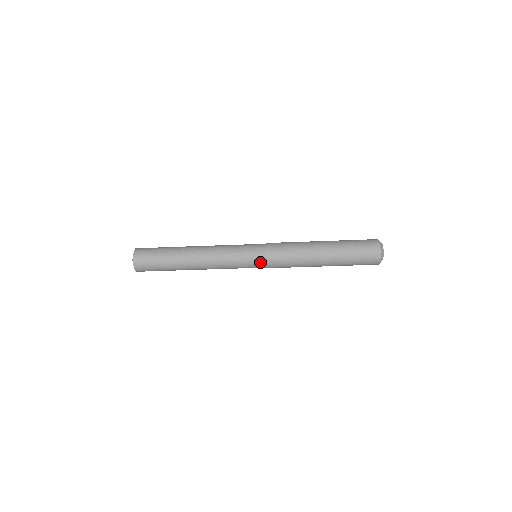
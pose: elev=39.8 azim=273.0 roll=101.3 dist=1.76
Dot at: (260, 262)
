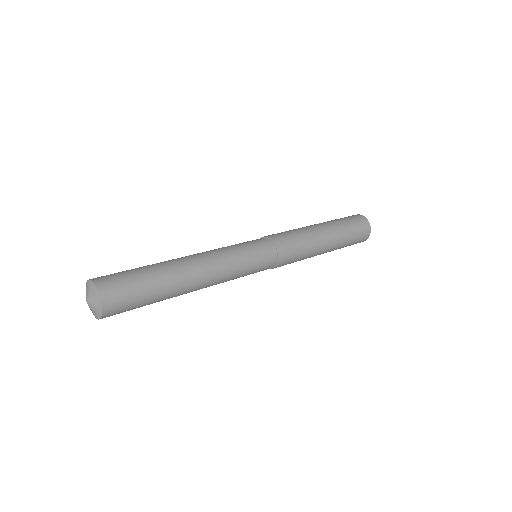
Dot at: occluded
